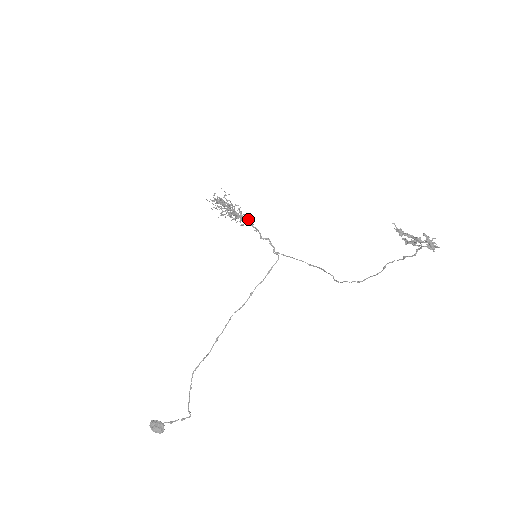
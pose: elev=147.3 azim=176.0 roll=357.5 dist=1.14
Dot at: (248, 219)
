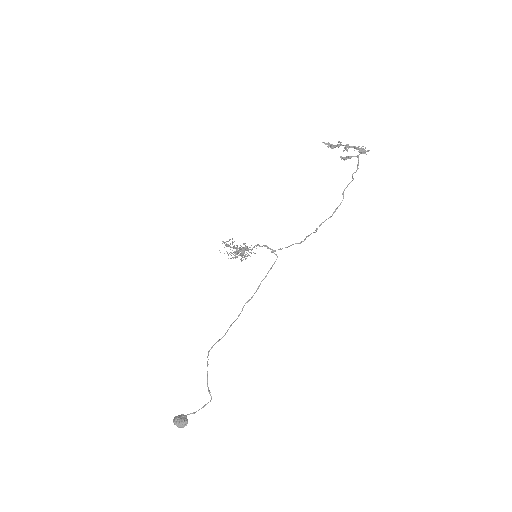
Dot at: occluded
